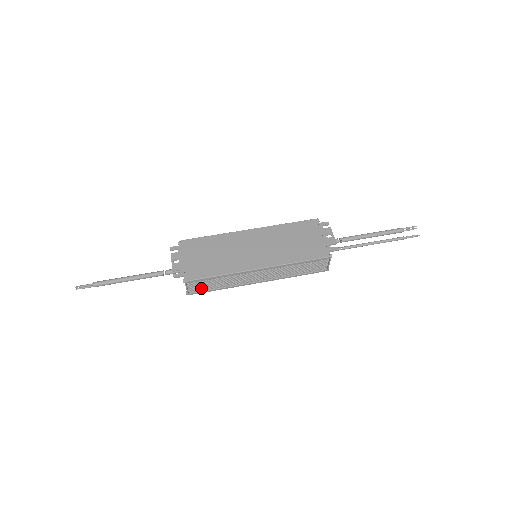
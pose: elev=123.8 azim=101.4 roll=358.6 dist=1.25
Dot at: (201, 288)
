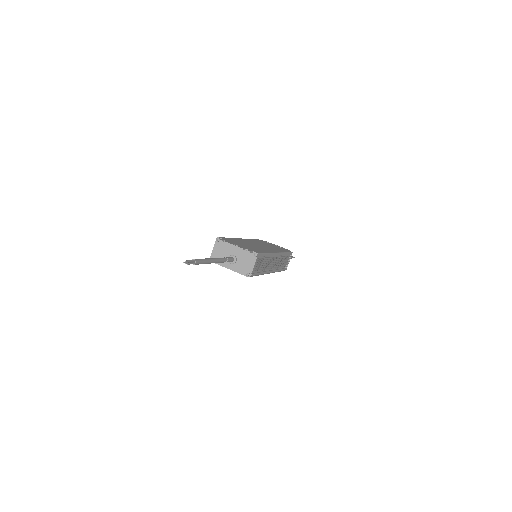
Dot at: (257, 268)
